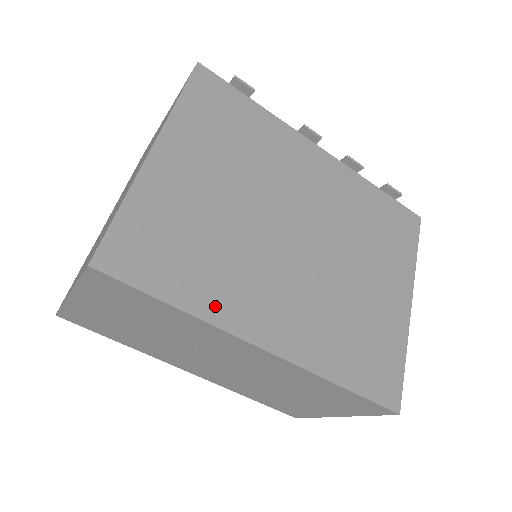
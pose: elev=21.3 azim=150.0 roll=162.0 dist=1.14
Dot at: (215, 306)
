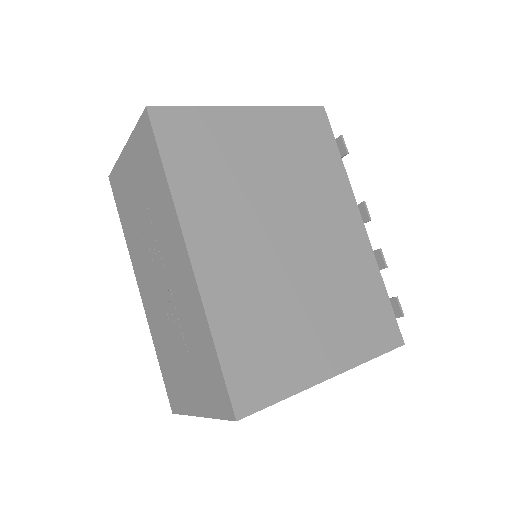
Dot at: (188, 200)
